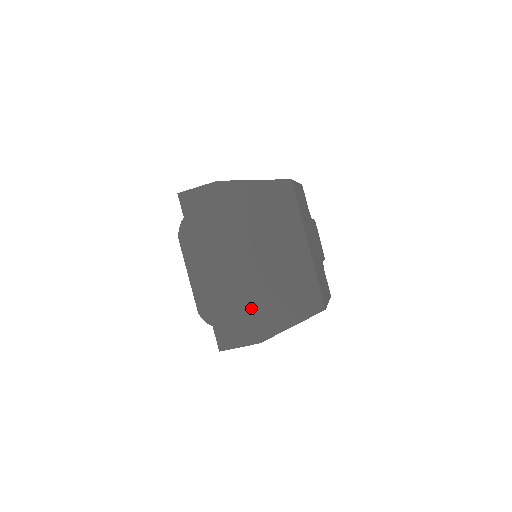
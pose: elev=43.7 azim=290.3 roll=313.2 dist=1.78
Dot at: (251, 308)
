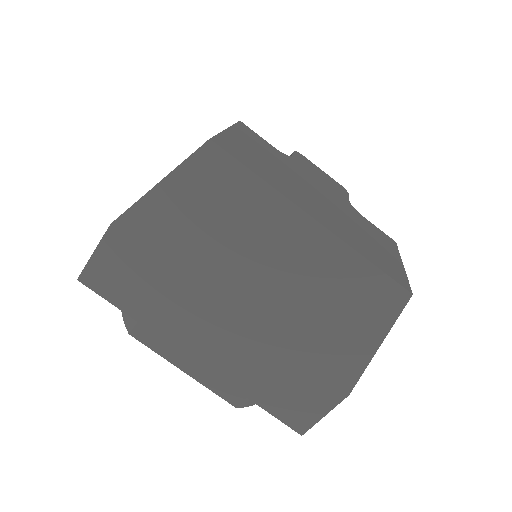
Dot at: (300, 360)
